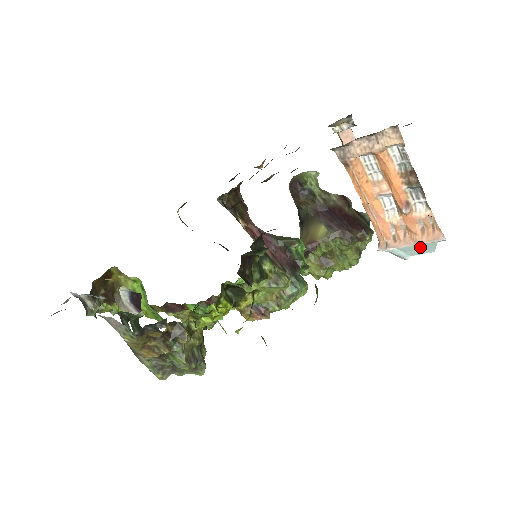
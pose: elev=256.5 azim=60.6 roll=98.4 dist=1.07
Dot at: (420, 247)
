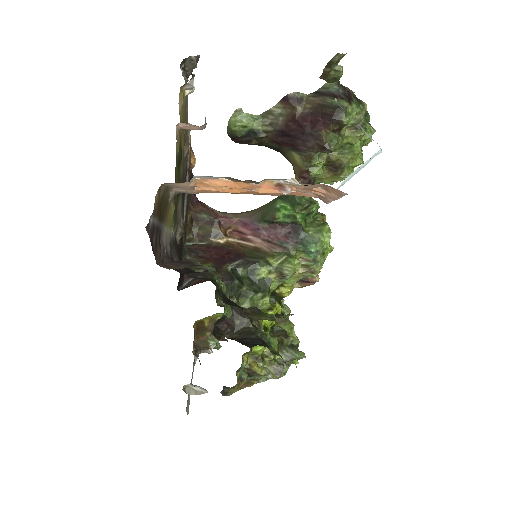
Dot at: occluded
